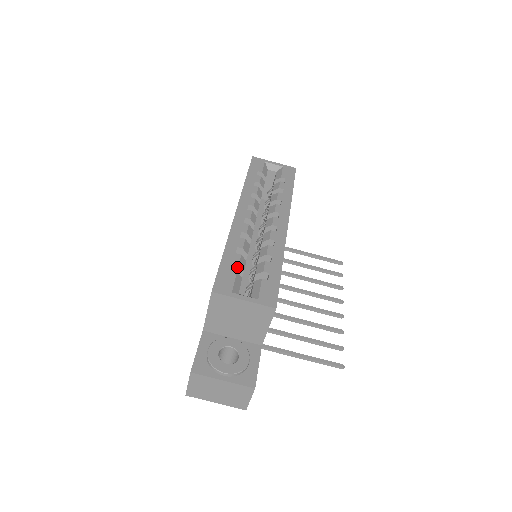
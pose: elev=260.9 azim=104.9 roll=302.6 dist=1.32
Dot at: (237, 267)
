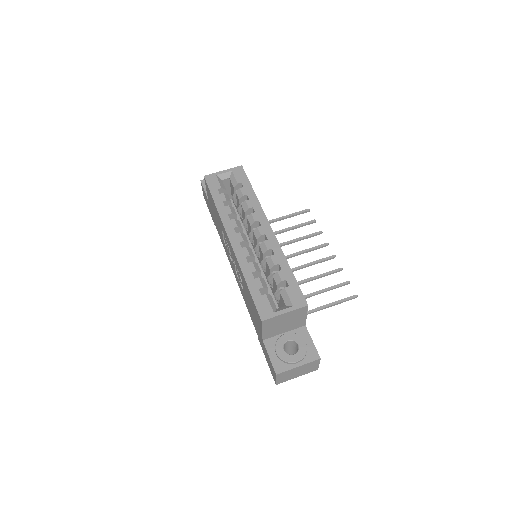
Dot at: (262, 289)
